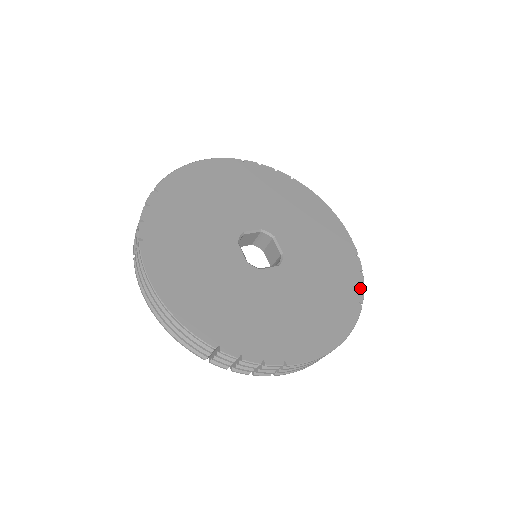
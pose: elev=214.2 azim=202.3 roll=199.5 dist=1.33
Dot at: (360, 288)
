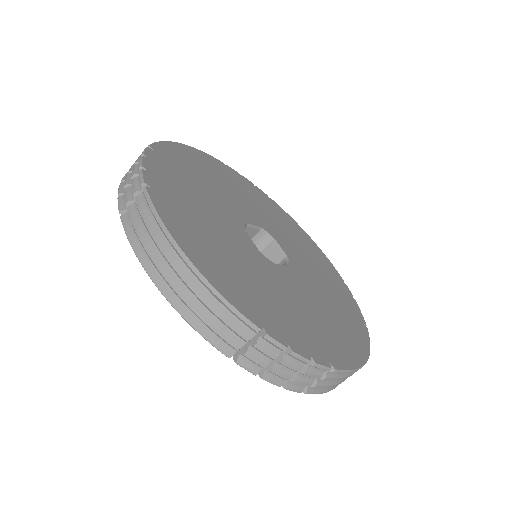
Dot at: (359, 311)
